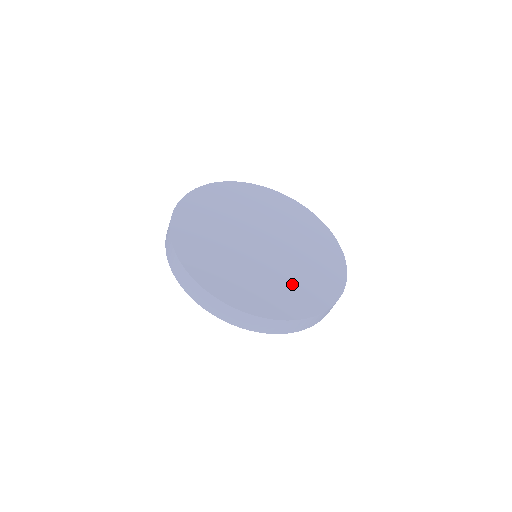
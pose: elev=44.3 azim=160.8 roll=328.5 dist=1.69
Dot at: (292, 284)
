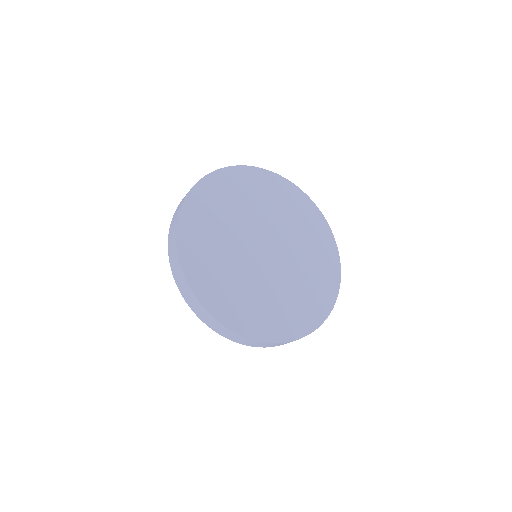
Dot at: (309, 279)
